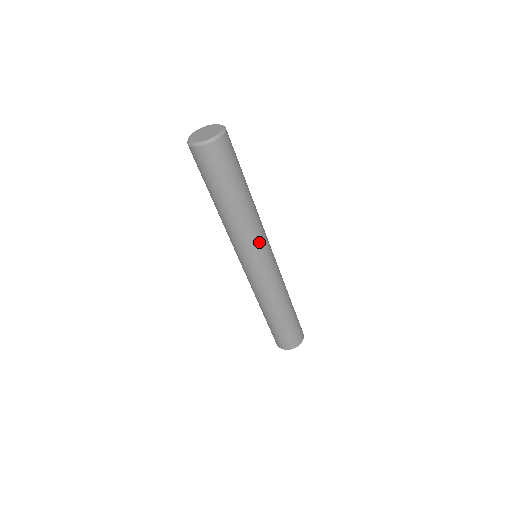
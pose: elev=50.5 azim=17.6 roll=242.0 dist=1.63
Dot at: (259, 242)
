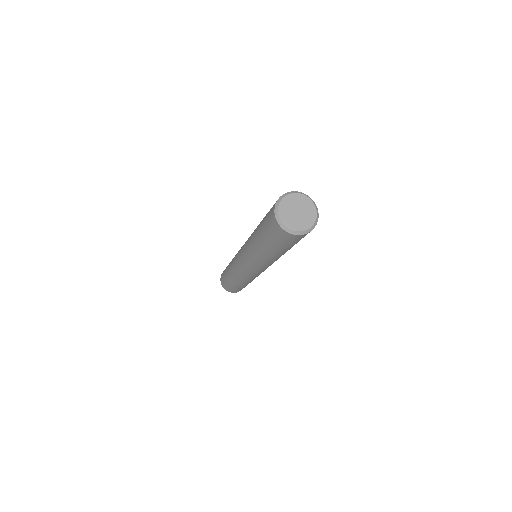
Dot at: (267, 266)
